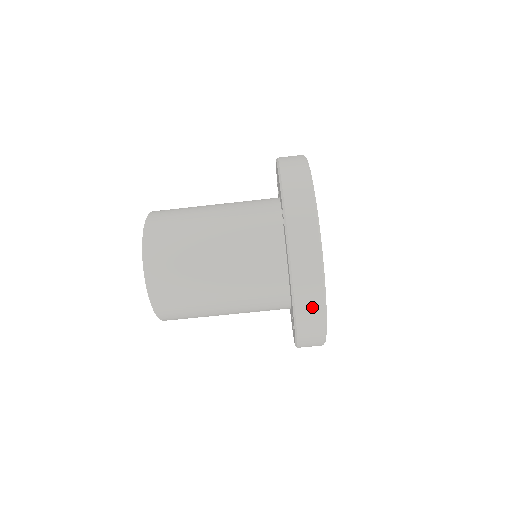
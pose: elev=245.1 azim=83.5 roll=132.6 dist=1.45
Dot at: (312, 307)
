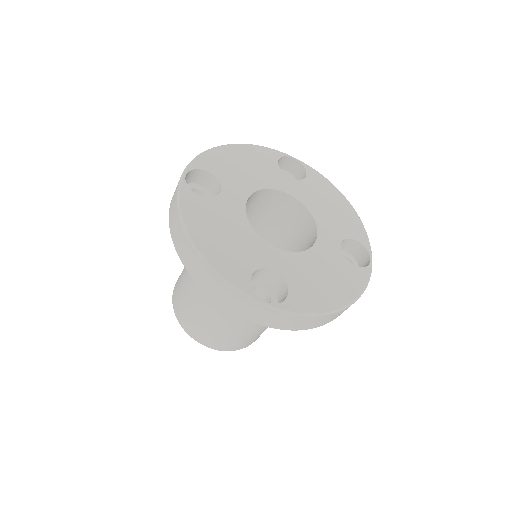
Dot at: (195, 264)
